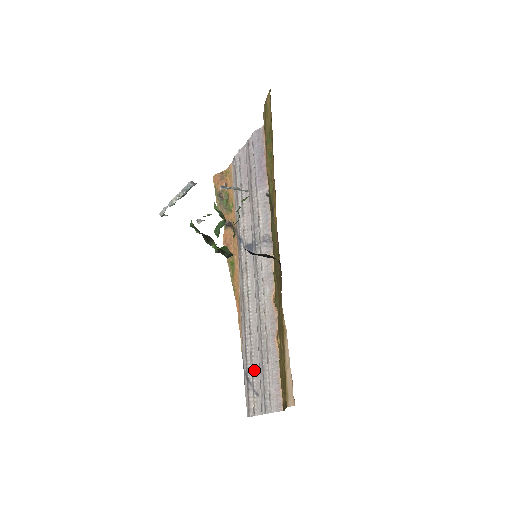
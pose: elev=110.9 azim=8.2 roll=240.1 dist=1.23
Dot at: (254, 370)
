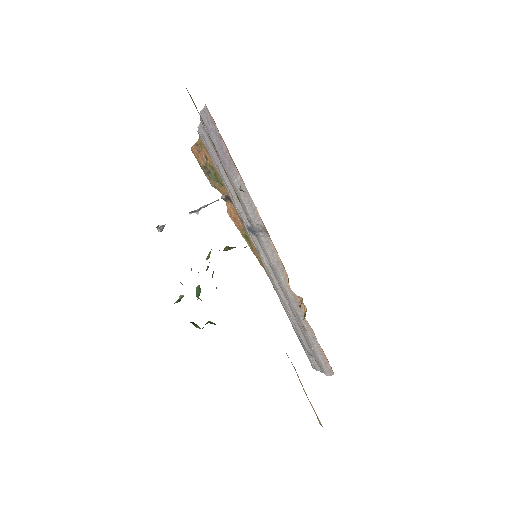
Dot at: (301, 337)
